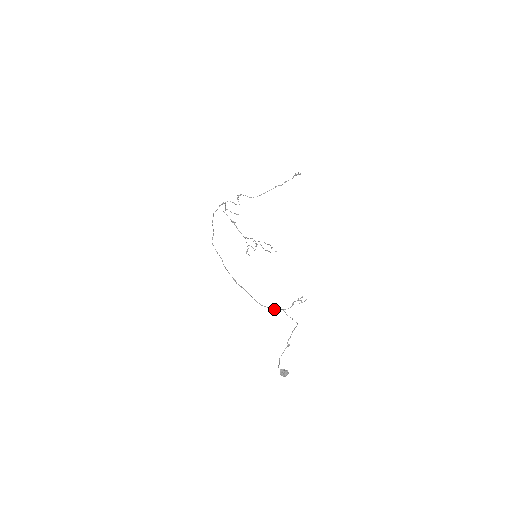
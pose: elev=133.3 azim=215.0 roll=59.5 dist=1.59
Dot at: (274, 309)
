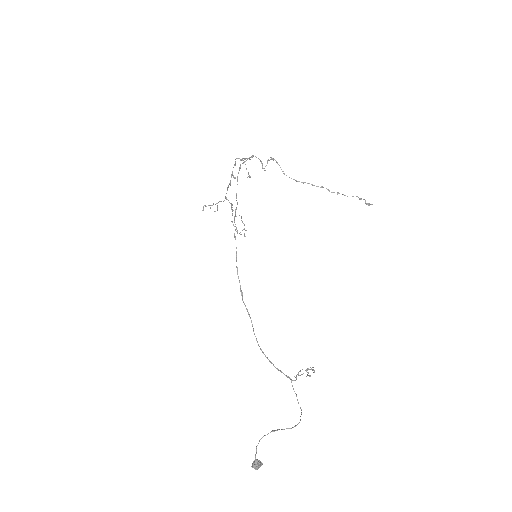
Dot at: (278, 369)
